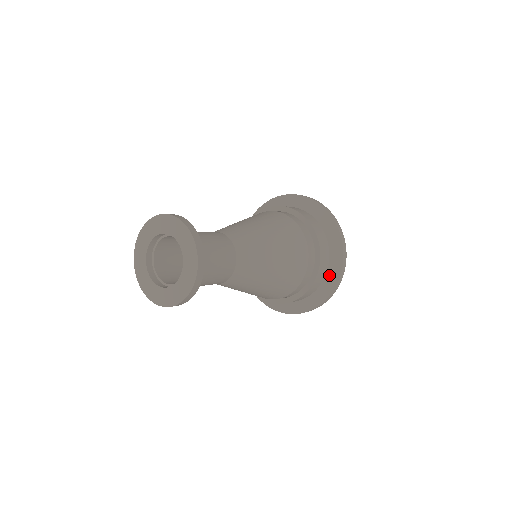
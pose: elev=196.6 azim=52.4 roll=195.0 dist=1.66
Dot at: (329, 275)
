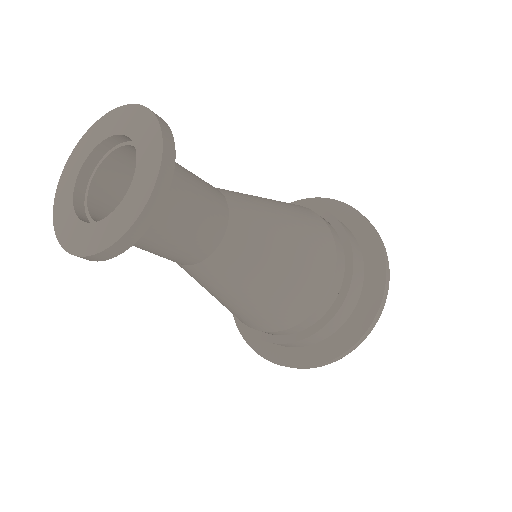
Dot at: (363, 302)
